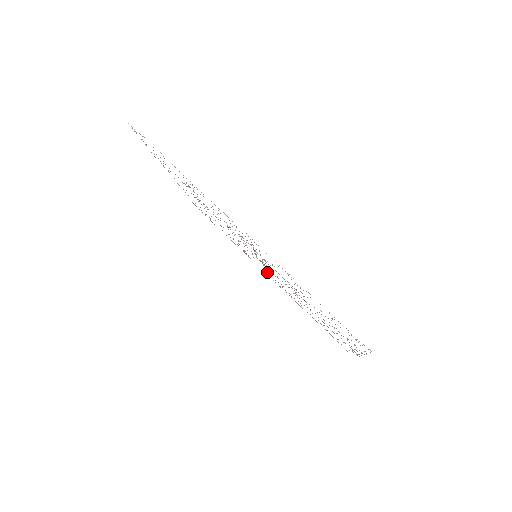
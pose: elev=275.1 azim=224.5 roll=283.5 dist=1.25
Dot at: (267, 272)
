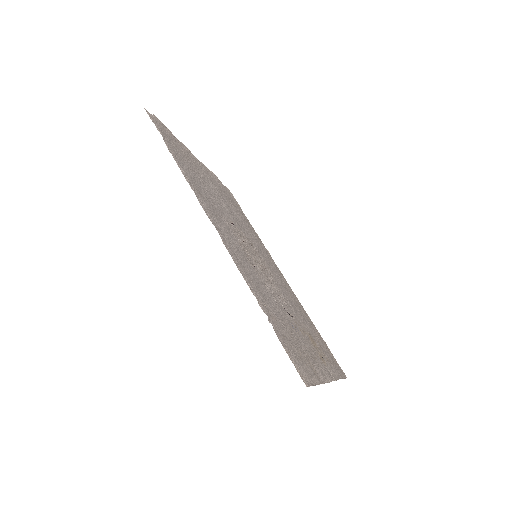
Dot at: (276, 271)
